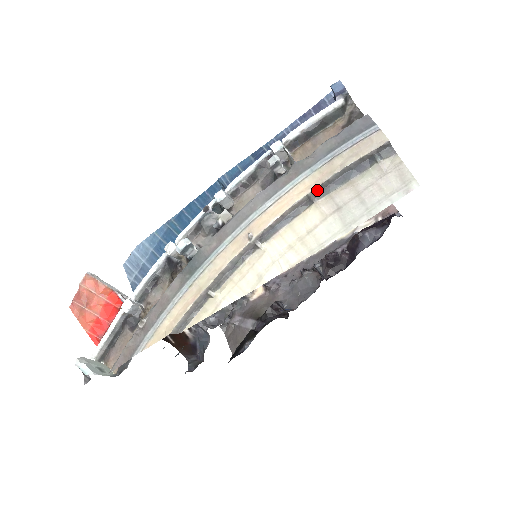
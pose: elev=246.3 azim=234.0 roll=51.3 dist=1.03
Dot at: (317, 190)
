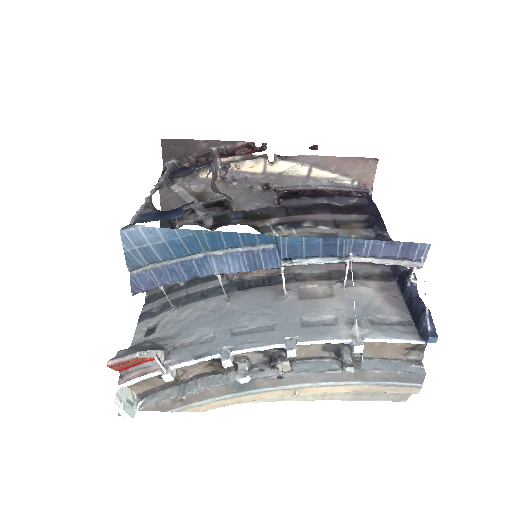
Dot at: (357, 389)
